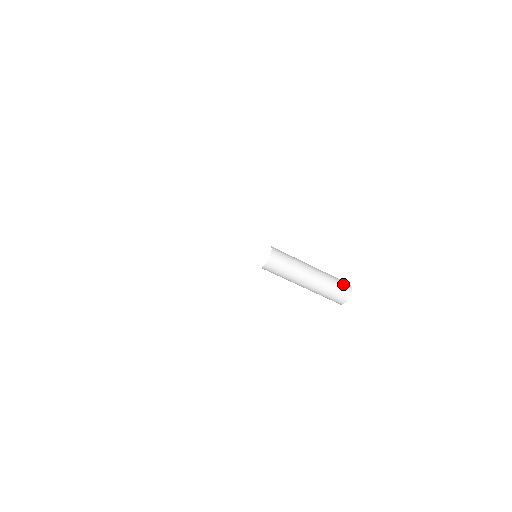
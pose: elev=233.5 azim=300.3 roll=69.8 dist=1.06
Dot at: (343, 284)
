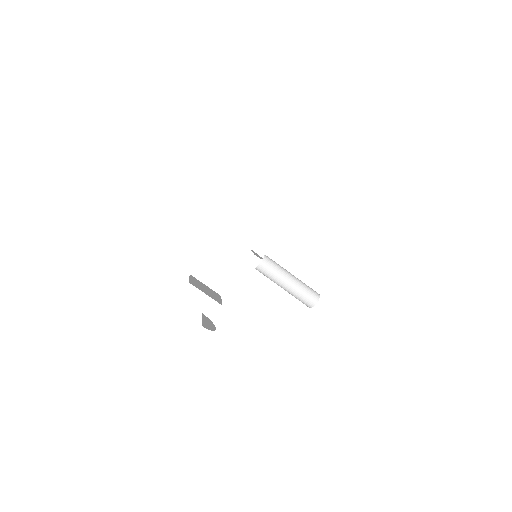
Dot at: (311, 298)
